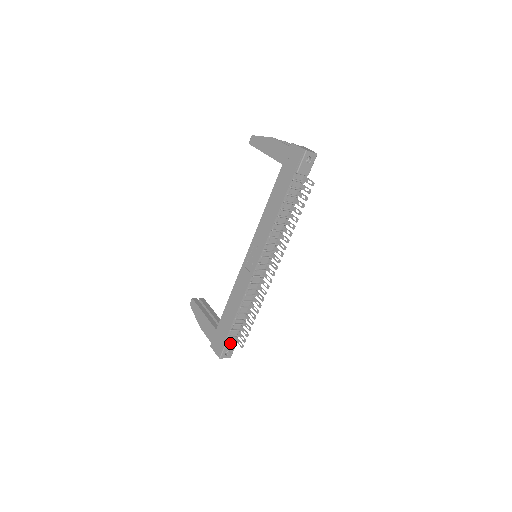
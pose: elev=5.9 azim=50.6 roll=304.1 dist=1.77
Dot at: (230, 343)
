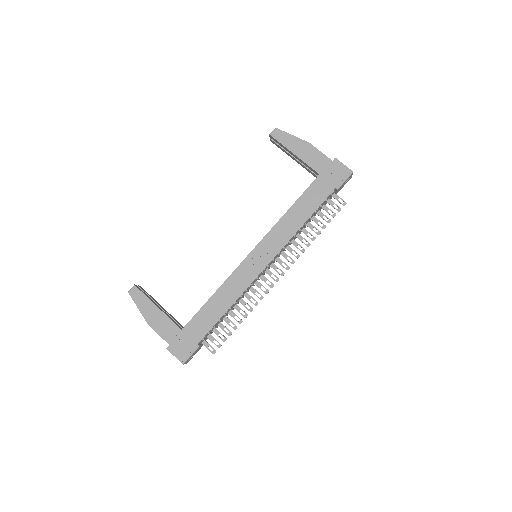
Dot at: (199, 347)
